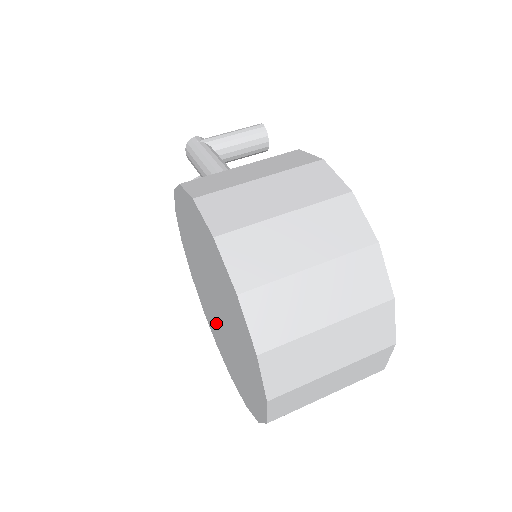
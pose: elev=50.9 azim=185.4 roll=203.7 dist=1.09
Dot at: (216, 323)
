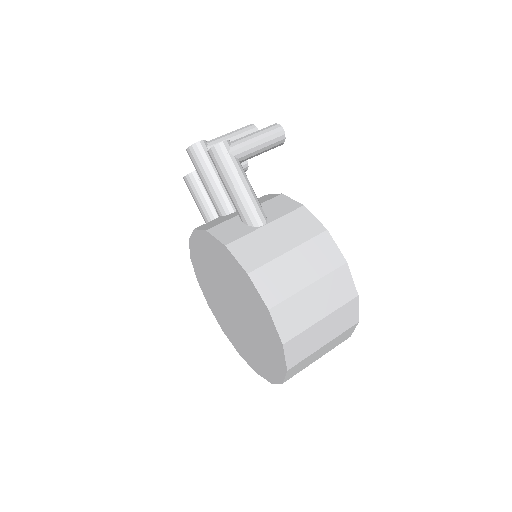
Dot at: (218, 297)
